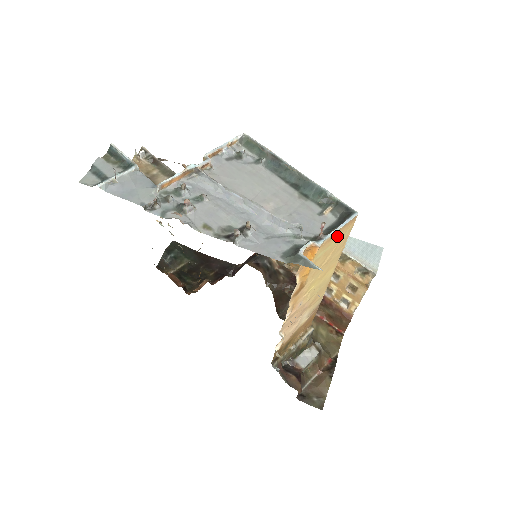
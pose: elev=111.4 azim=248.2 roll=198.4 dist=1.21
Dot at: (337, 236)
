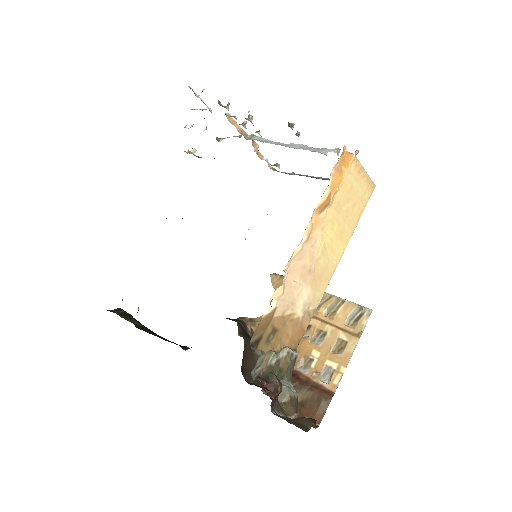
Dot at: (361, 182)
